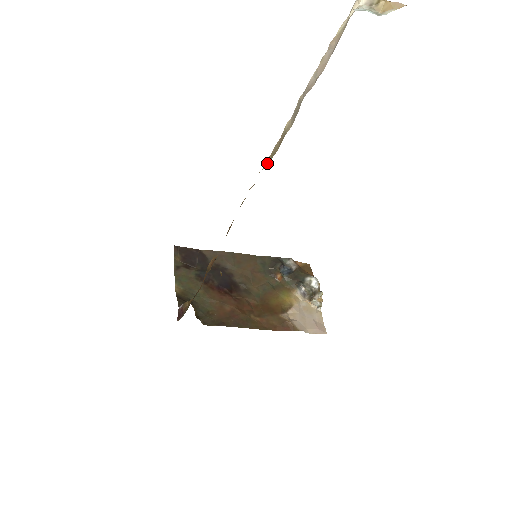
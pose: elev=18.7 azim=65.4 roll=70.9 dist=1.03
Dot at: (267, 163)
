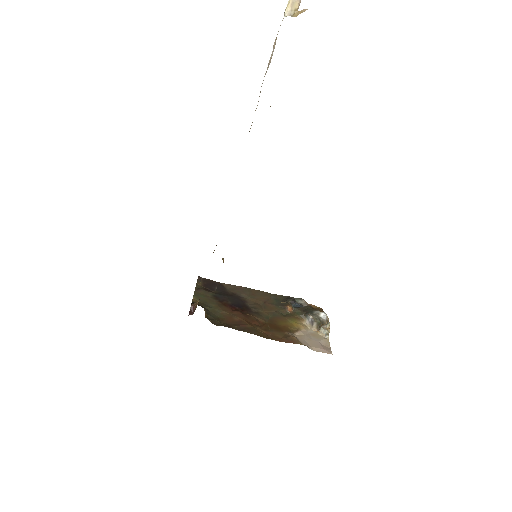
Dot at: occluded
